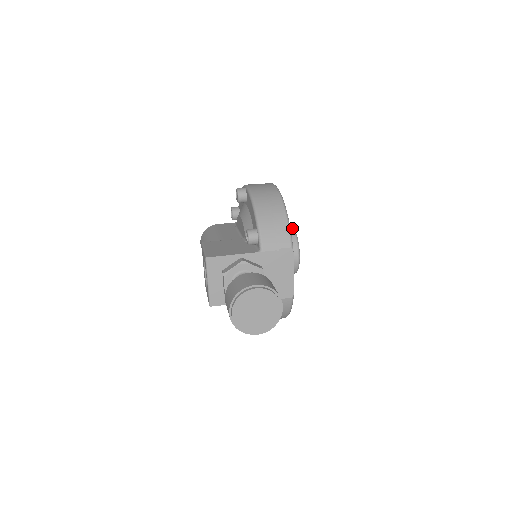
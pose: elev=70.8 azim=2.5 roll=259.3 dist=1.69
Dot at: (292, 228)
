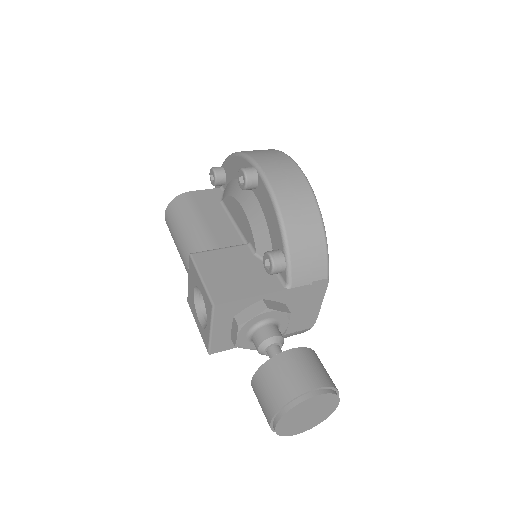
Dot at: occluded
